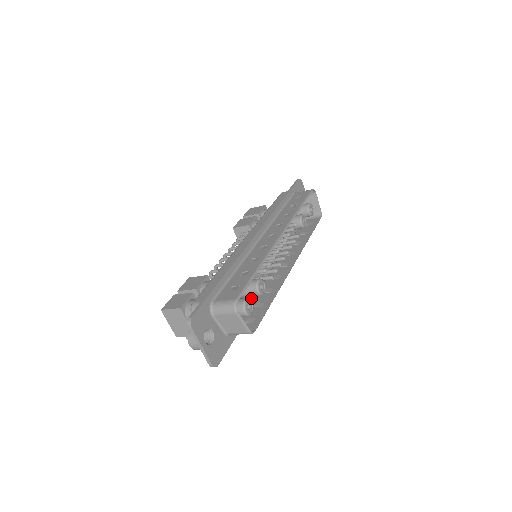
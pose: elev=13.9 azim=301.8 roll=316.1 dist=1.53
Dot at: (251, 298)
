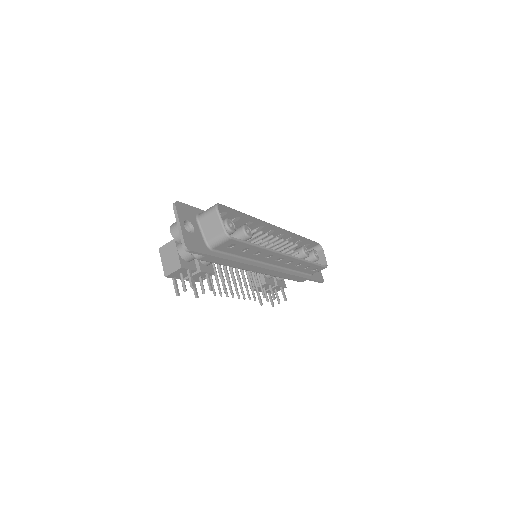
Dot at: (240, 257)
